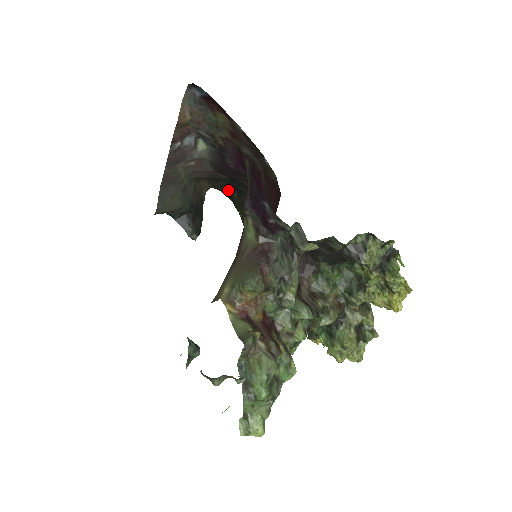
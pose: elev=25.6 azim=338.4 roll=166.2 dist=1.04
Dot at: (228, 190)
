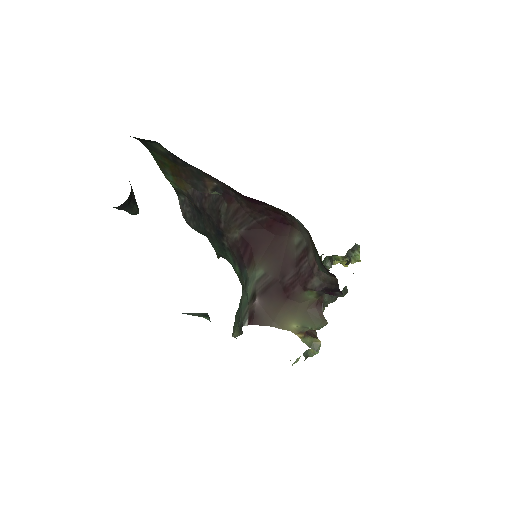
Dot at: (146, 141)
